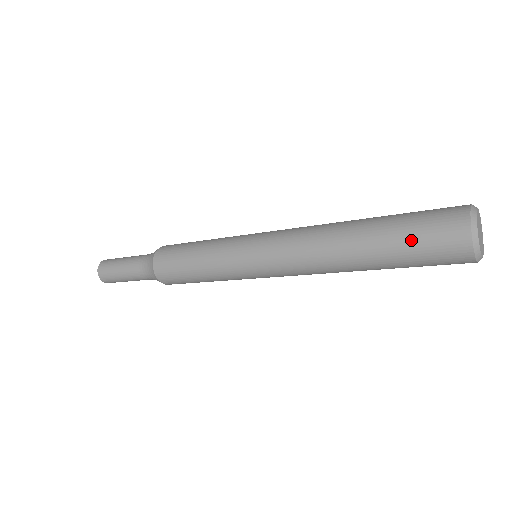
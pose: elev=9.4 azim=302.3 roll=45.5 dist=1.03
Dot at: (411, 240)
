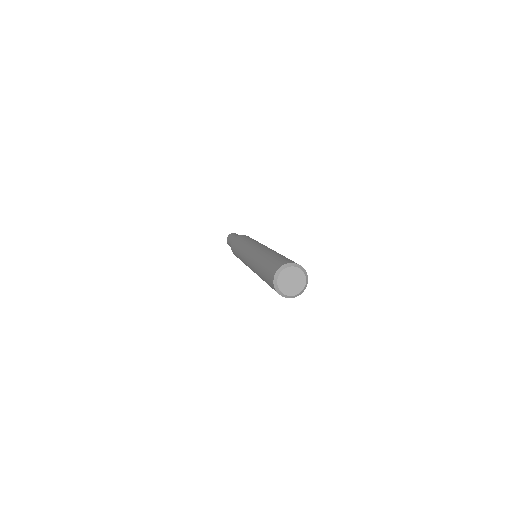
Dot at: (265, 275)
